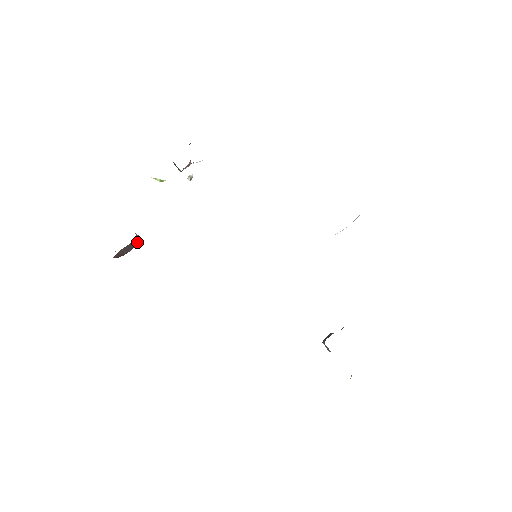
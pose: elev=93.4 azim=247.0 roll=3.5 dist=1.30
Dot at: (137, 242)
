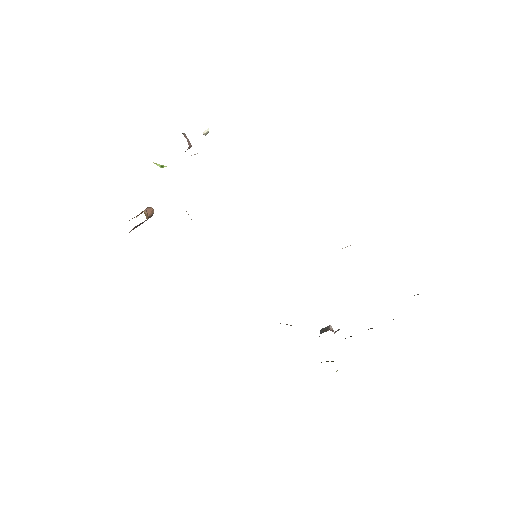
Dot at: (151, 216)
